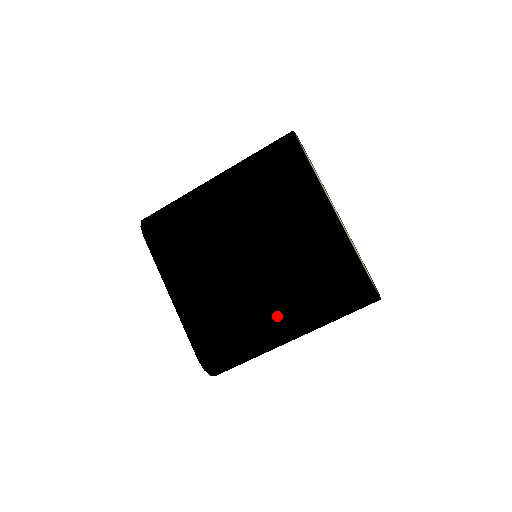
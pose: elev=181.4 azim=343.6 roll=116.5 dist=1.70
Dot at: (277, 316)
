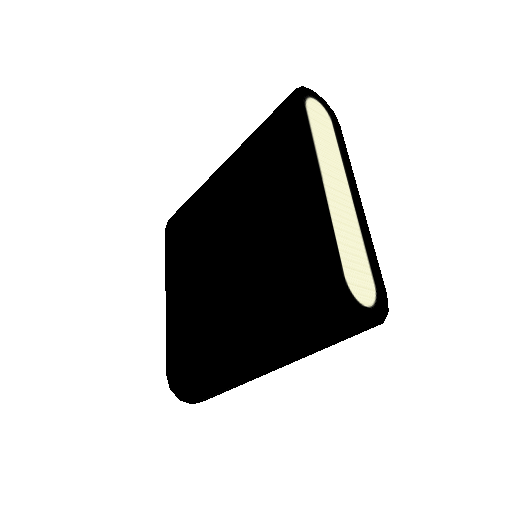
Dot at: (233, 329)
